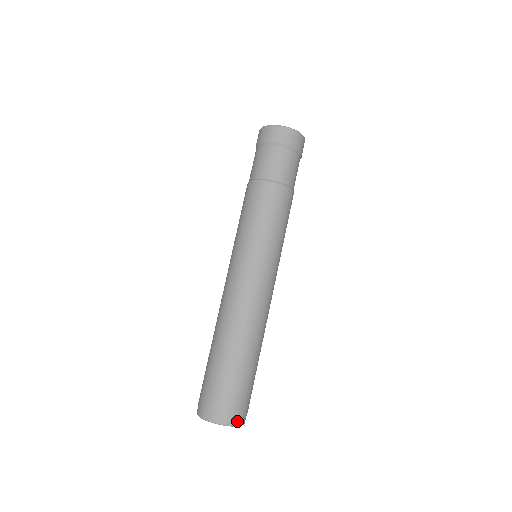
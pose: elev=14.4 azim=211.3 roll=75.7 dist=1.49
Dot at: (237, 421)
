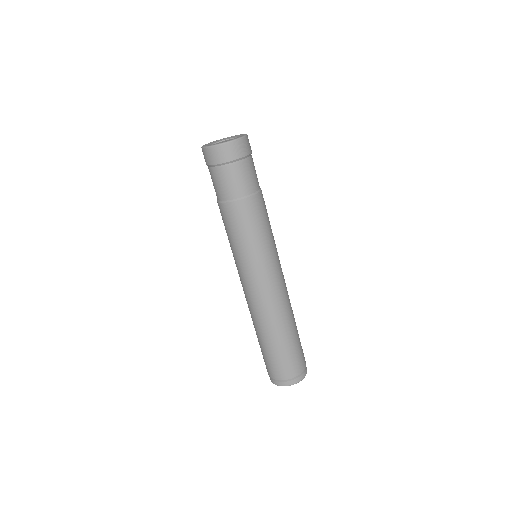
Dot at: (306, 372)
